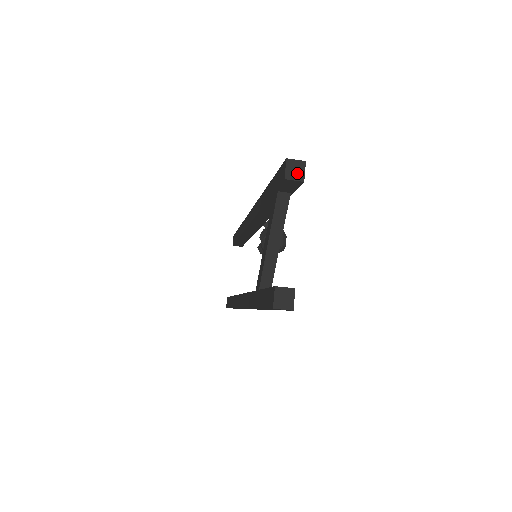
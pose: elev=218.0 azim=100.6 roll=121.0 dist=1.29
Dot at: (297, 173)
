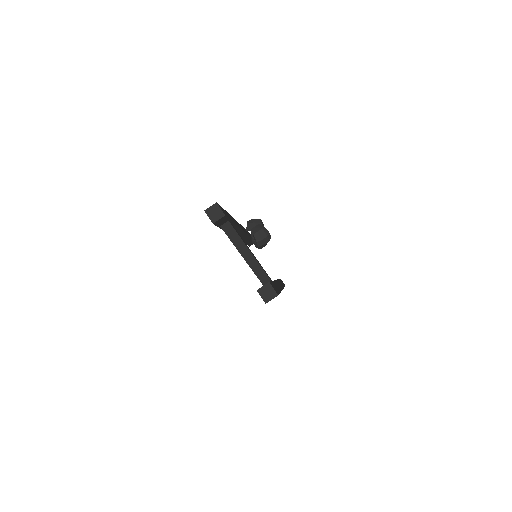
Dot at: (217, 214)
